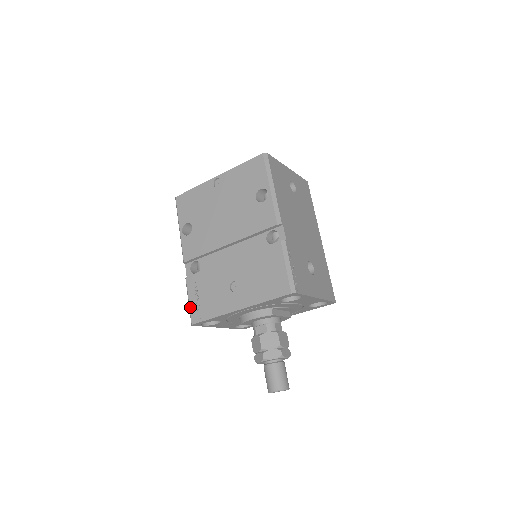
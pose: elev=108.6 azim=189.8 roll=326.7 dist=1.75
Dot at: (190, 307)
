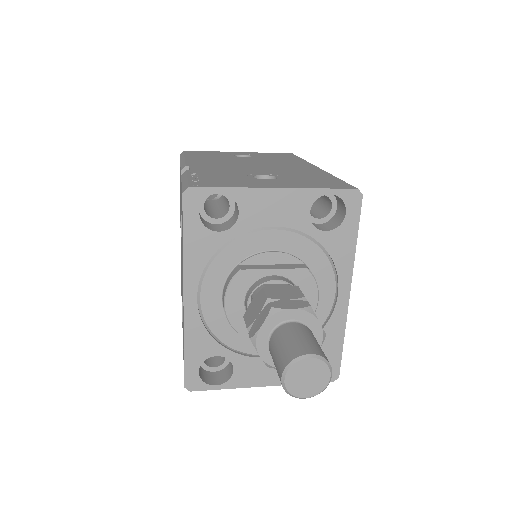
Dot at: occluded
